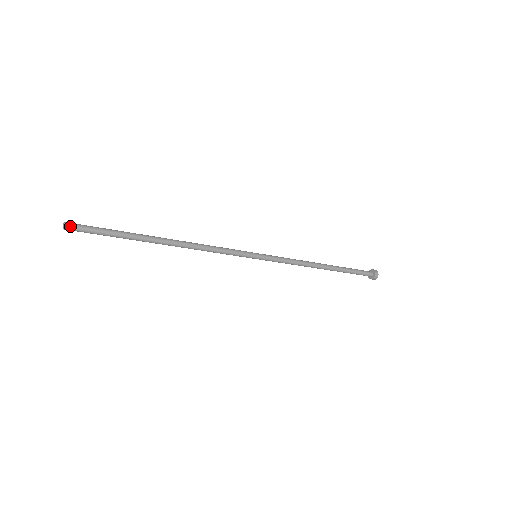
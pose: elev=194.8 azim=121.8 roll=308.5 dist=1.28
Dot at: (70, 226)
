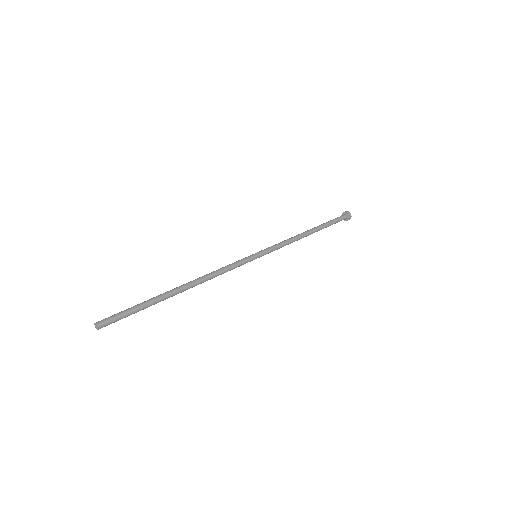
Dot at: (103, 325)
